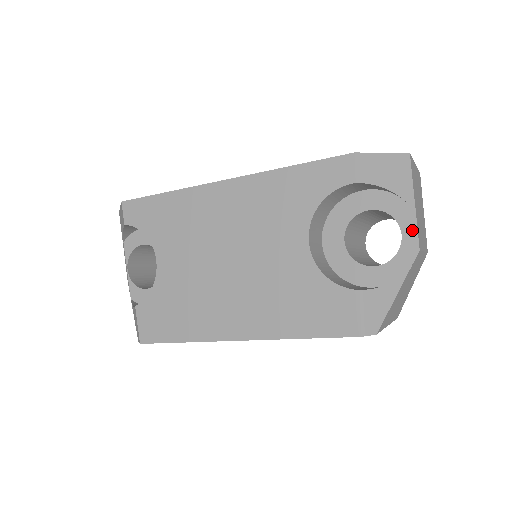
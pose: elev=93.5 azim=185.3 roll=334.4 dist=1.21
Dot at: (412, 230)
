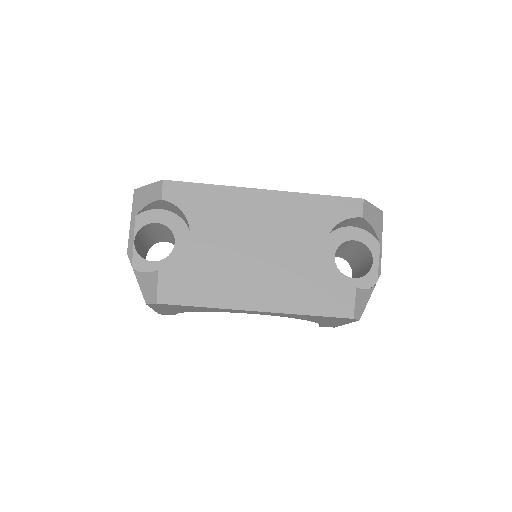
Dot at: (379, 259)
